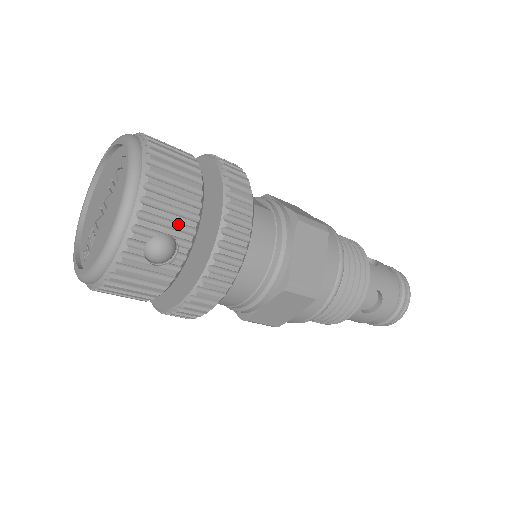
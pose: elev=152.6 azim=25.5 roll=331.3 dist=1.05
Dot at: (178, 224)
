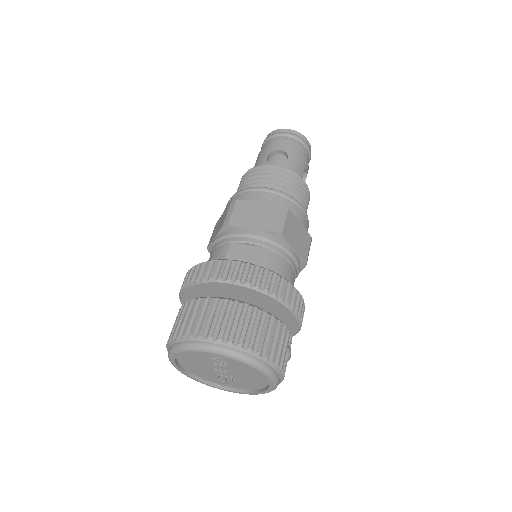
Dot at: (284, 341)
